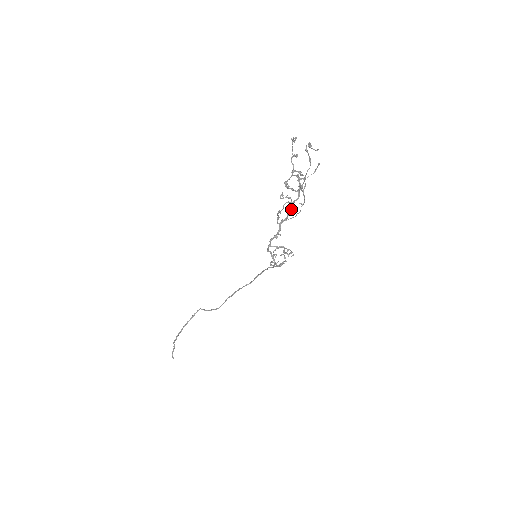
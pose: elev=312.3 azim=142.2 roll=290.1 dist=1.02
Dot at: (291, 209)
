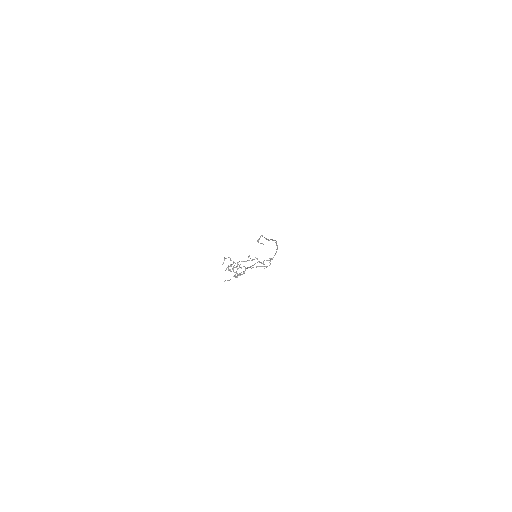
Dot at: (243, 273)
